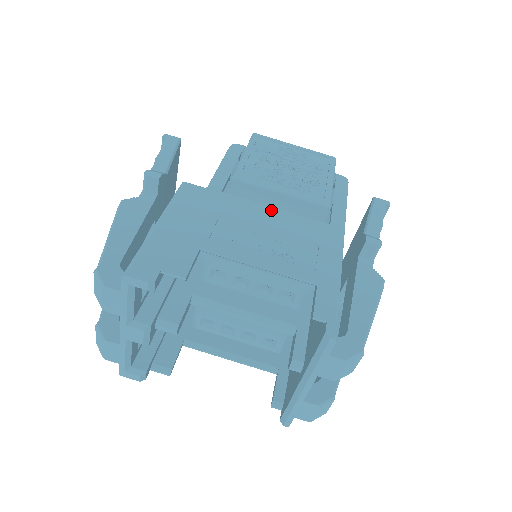
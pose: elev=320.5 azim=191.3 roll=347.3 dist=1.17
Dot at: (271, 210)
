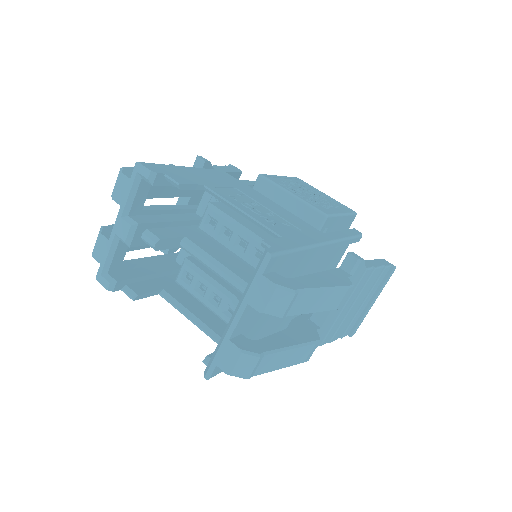
Dot at: (279, 206)
